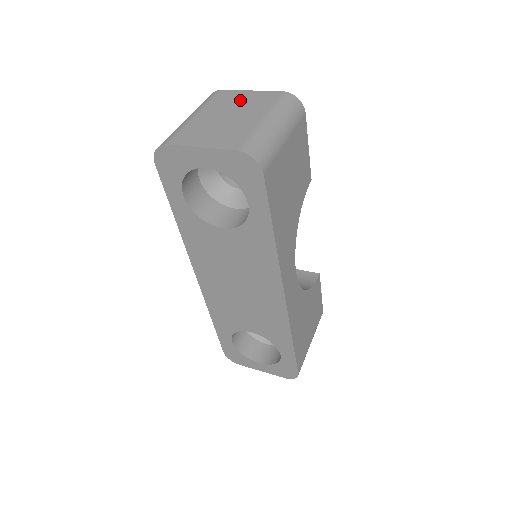
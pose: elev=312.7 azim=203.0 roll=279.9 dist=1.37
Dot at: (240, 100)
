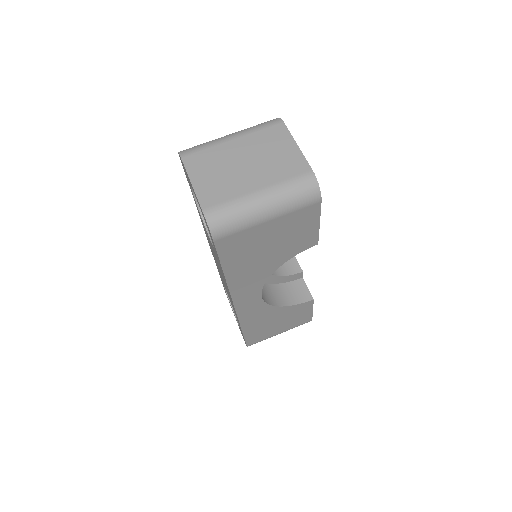
Dot at: (276, 151)
